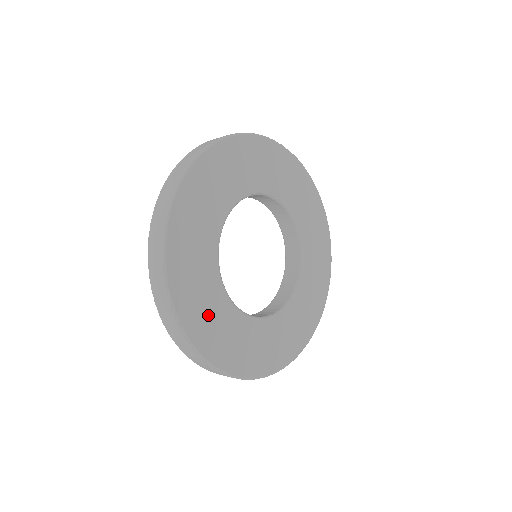
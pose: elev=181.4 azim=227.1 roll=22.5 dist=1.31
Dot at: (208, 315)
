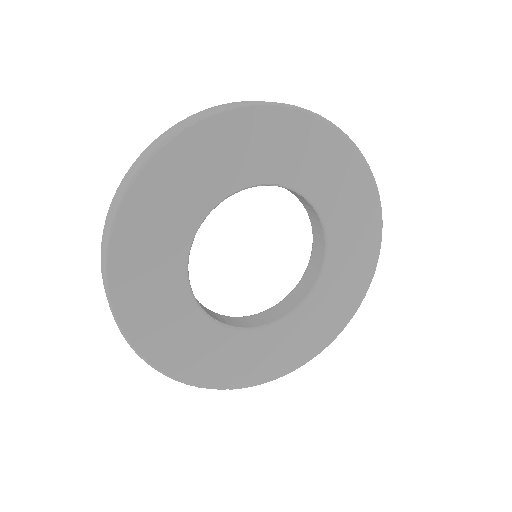
Dot at: (191, 349)
